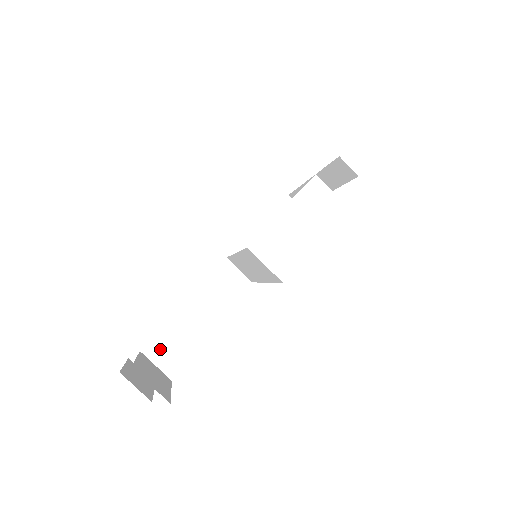
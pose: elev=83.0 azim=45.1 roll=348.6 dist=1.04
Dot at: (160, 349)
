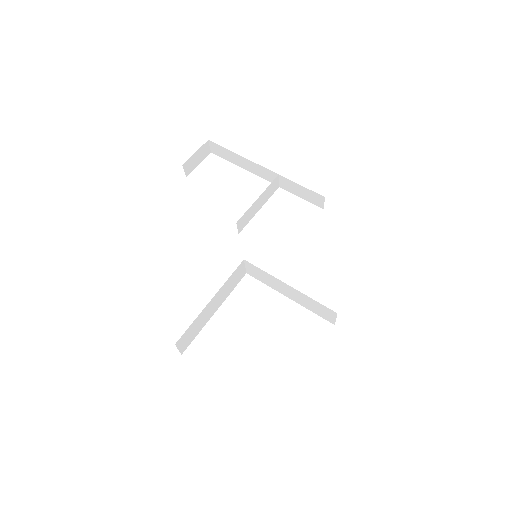
Dot at: (192, 332)
